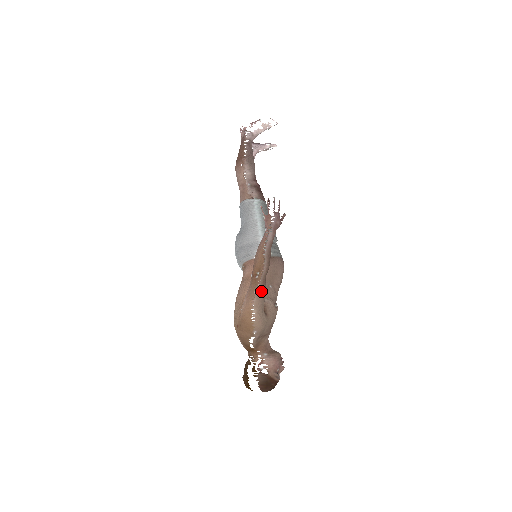
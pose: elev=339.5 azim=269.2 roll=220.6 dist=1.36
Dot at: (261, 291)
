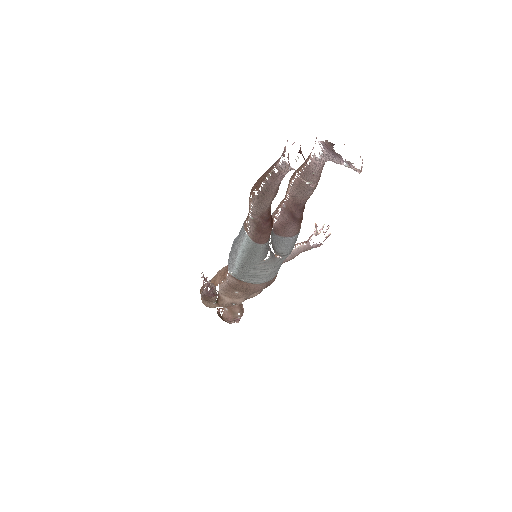
Dot at: (205, 300)
